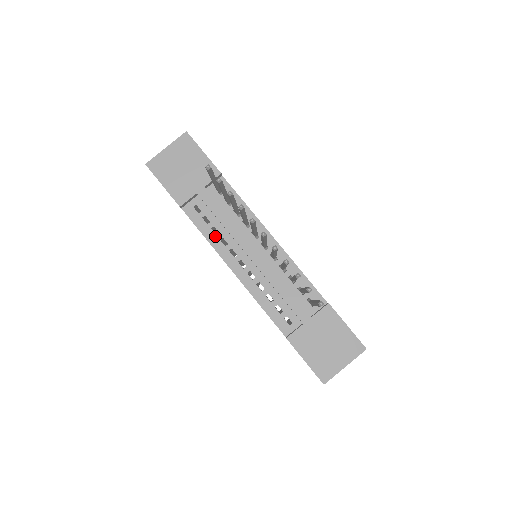
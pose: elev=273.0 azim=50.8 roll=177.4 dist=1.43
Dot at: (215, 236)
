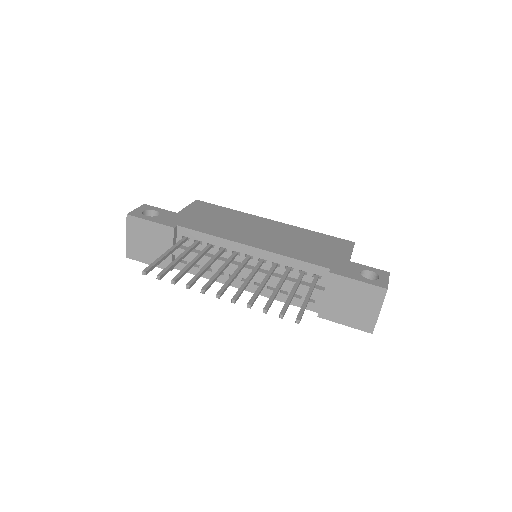
Dot at: (211, 273)
